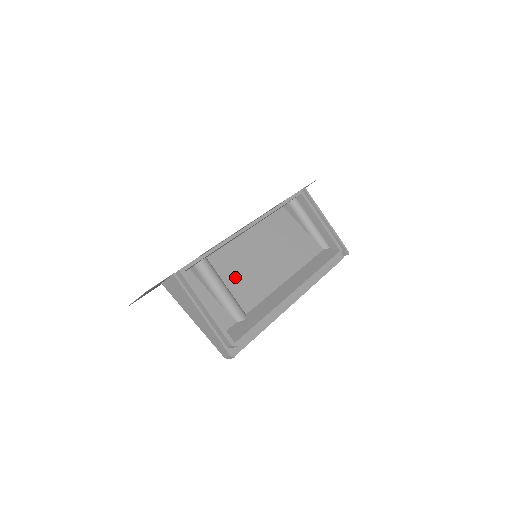
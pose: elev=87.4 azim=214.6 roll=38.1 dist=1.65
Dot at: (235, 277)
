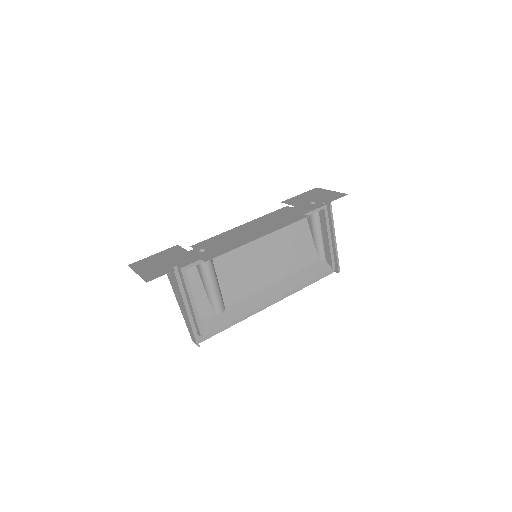
Dot at: (229, 271)
